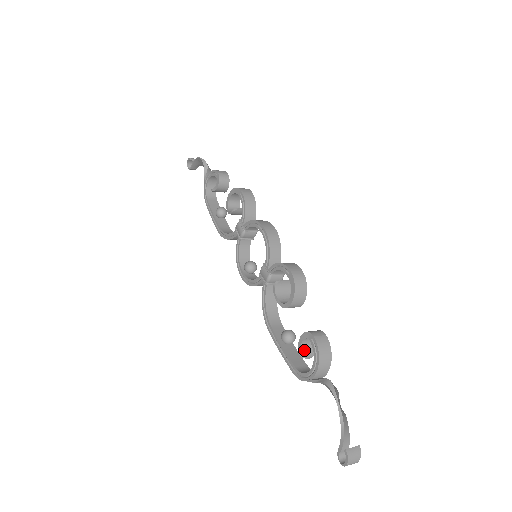
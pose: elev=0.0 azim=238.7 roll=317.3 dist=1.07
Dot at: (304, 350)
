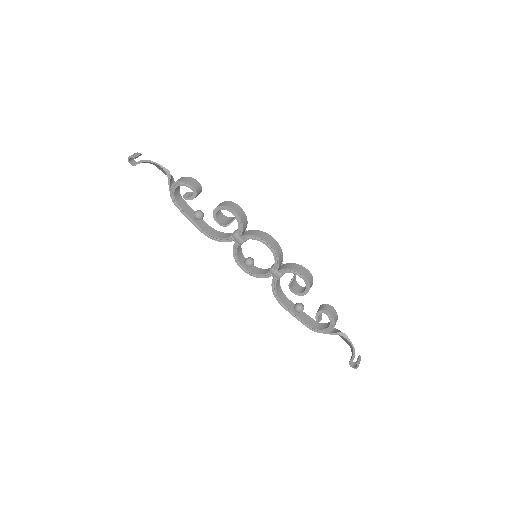
Dot at: (319, 317)
